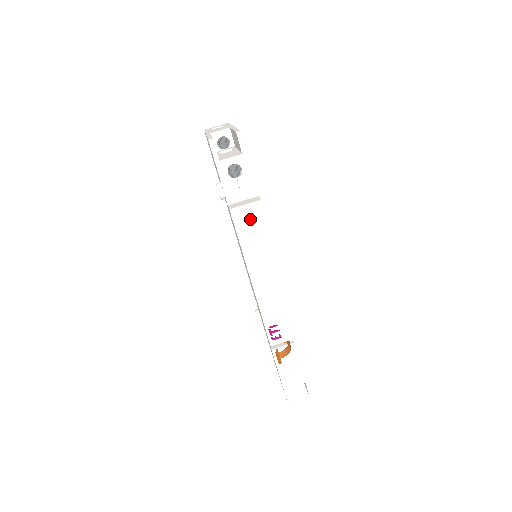
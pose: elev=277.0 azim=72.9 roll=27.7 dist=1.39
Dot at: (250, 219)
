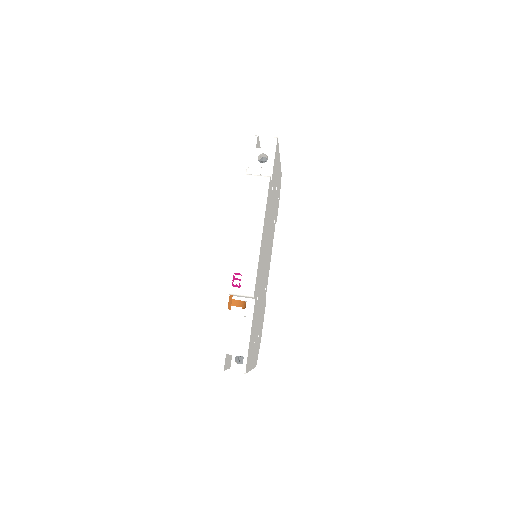
Dot at: (257, 184)
